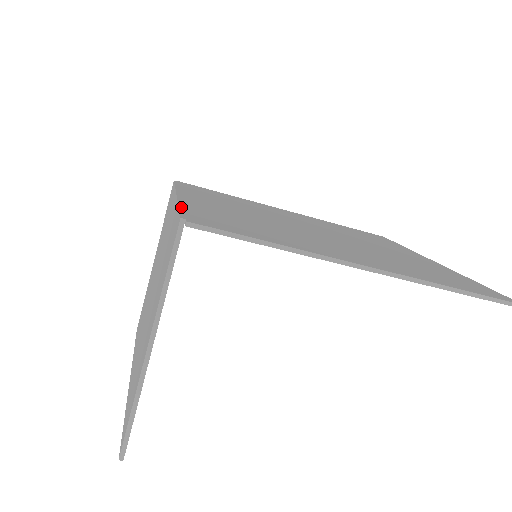
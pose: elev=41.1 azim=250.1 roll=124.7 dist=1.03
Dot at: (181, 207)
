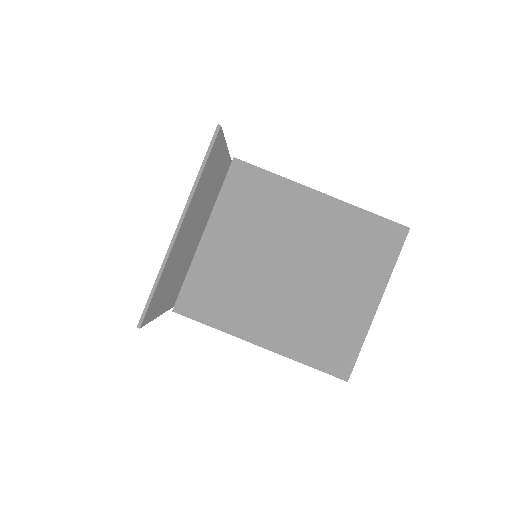
Dot at: (220, 190)
